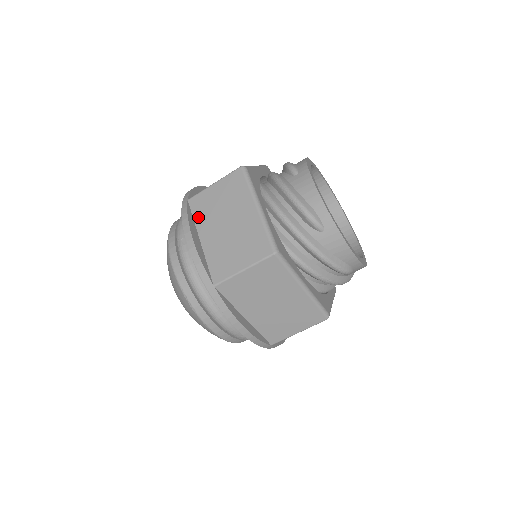
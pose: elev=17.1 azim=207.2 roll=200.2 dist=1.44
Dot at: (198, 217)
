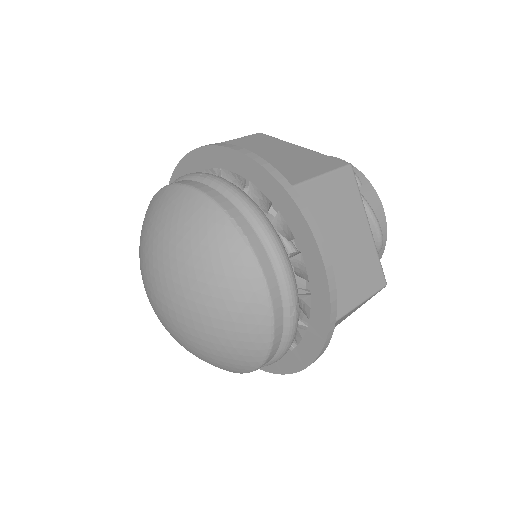
Dot at: occluded
